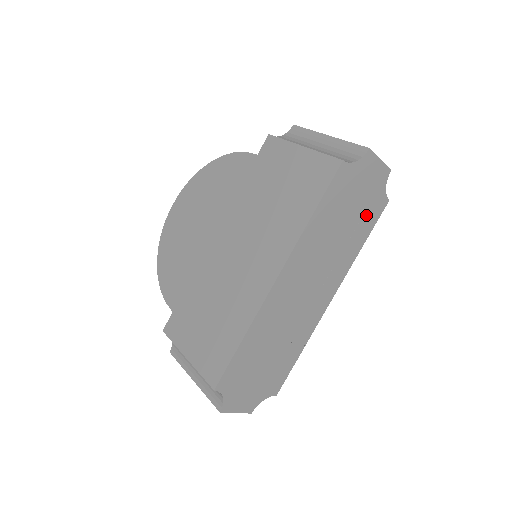
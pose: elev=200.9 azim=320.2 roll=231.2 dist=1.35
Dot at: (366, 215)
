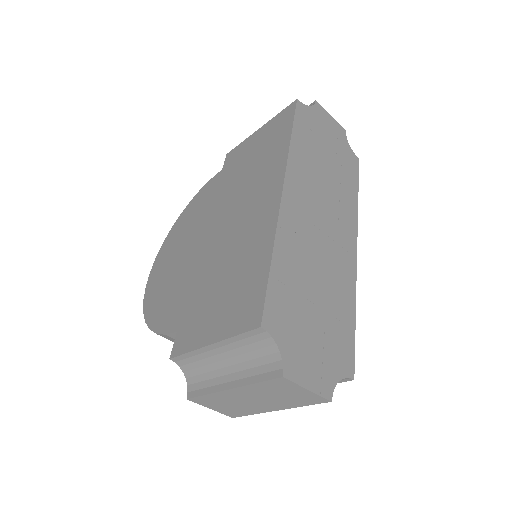
Dot at: (344, 164)
